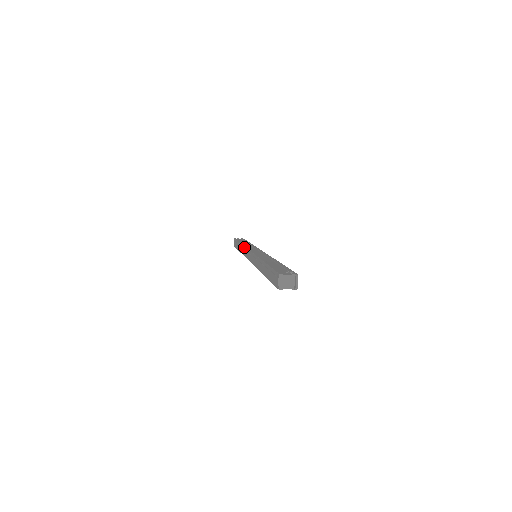
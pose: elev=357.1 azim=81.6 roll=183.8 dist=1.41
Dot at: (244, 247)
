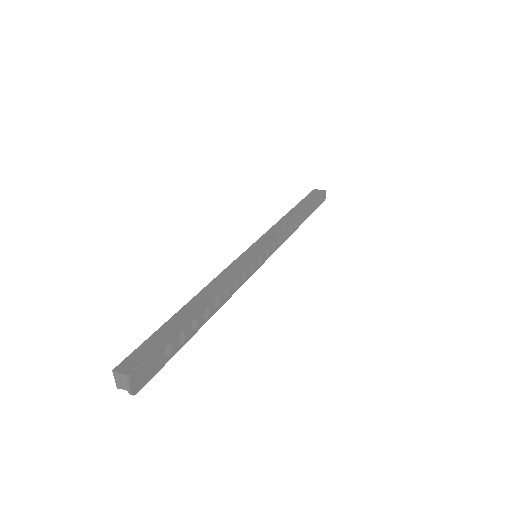
Dot at: (270, 229)
